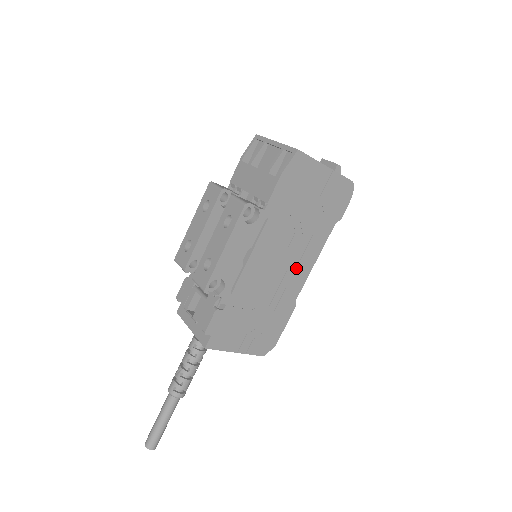
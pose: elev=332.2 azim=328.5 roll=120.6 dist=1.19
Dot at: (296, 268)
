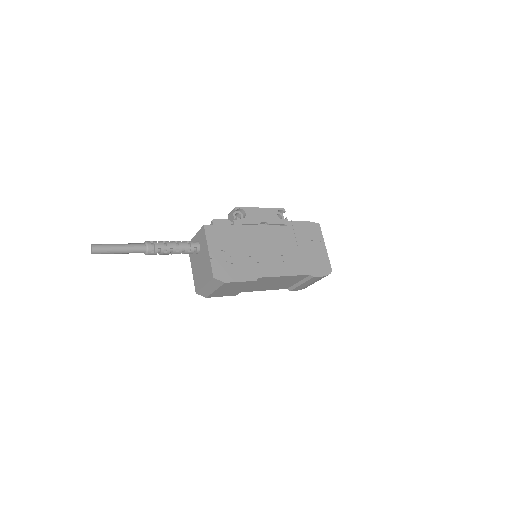
Dot at: (275, 263)
